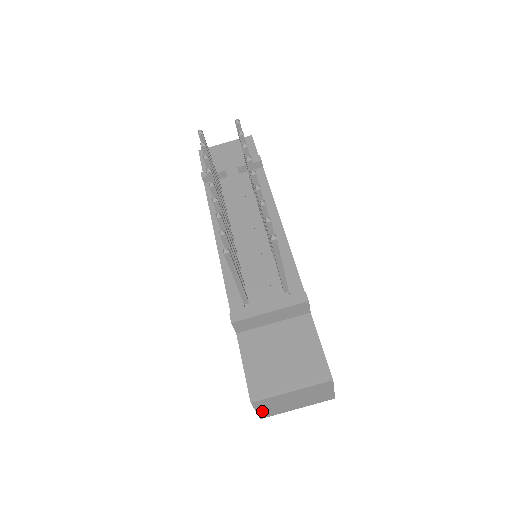
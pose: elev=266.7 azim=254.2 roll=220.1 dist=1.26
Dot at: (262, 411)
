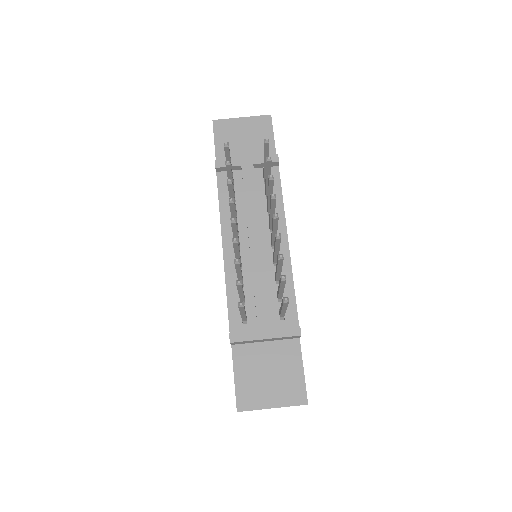
Dot at: occluded
